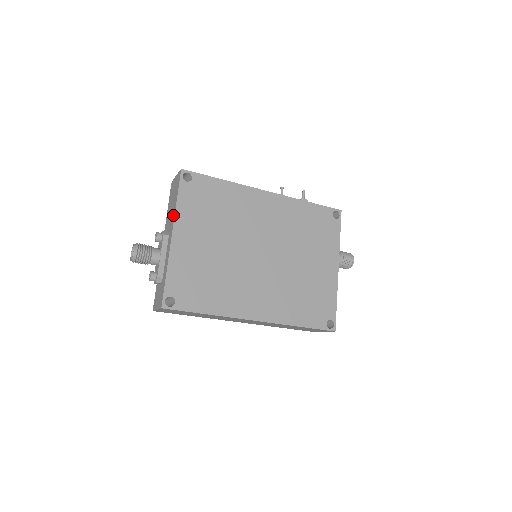
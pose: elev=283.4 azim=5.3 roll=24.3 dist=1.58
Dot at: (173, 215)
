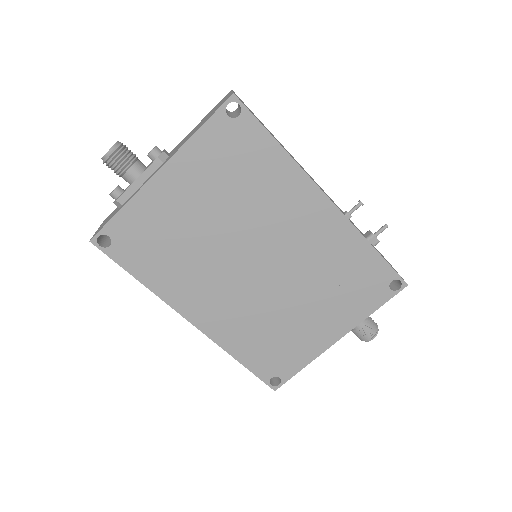
Dot at: (181, 145)
